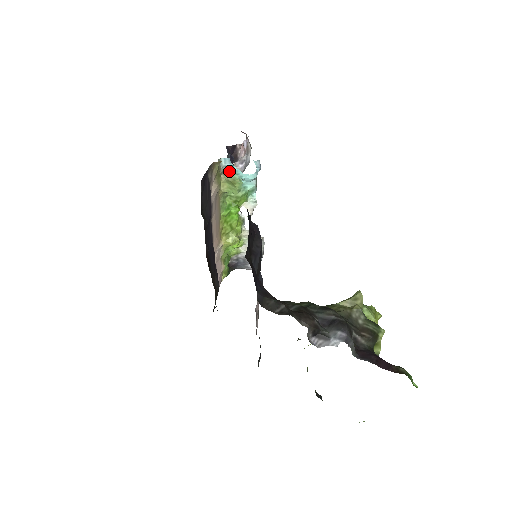
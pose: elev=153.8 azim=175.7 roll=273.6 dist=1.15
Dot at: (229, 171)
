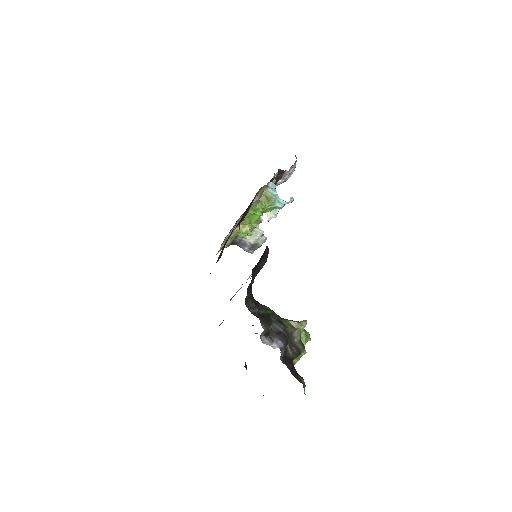
Dot at: (271, 191)
